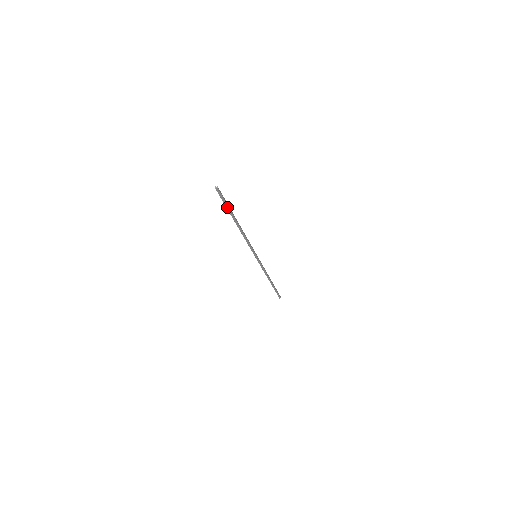
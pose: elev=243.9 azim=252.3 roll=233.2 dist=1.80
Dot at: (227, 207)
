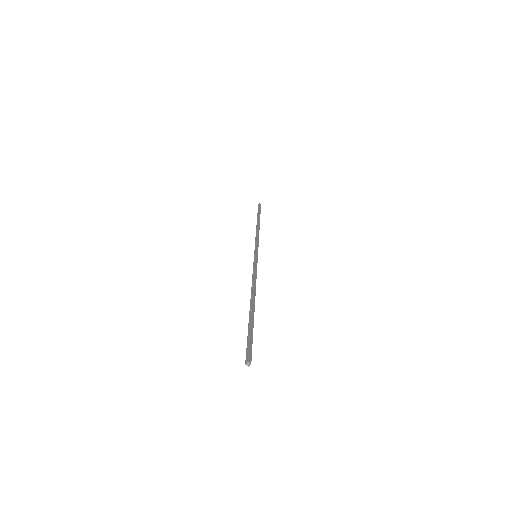
Dot at: (251, 332)
